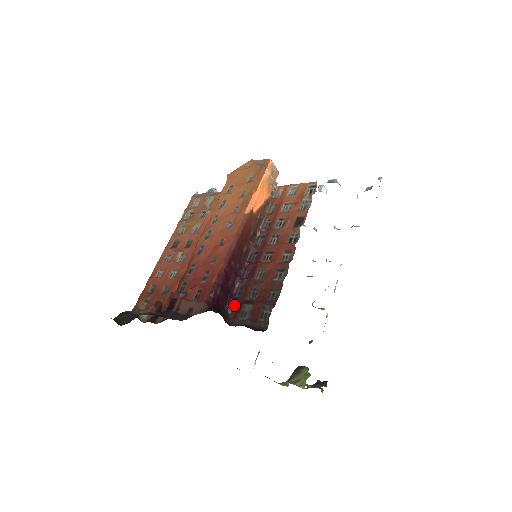
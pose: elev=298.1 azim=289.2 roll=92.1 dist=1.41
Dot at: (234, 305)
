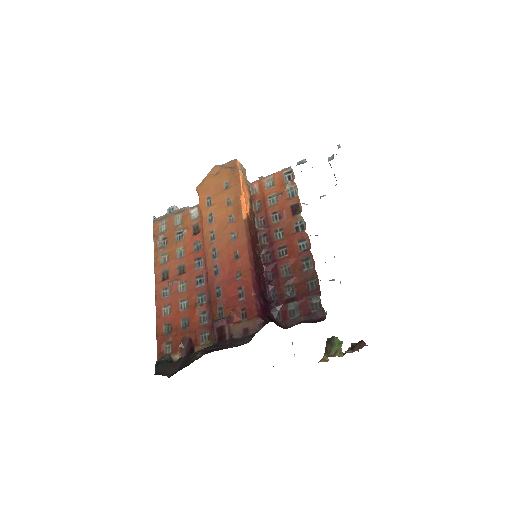
Dot at: (277, 309)
